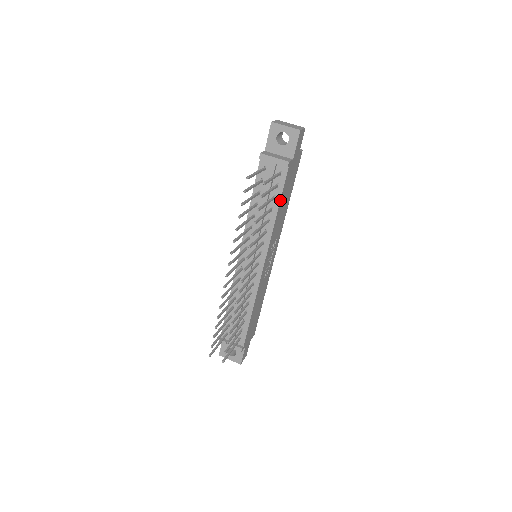
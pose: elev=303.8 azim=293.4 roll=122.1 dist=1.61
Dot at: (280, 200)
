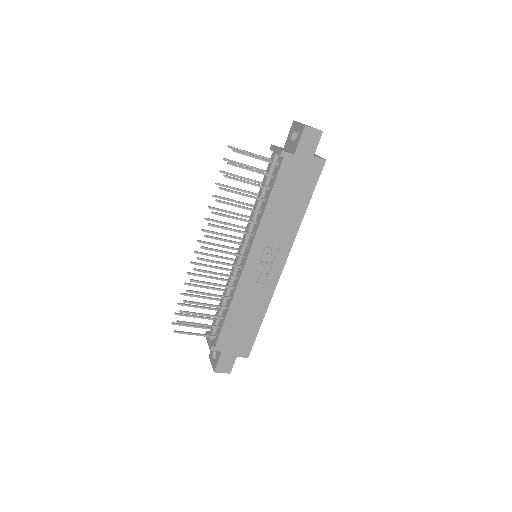
Dot at: (272, 191)
